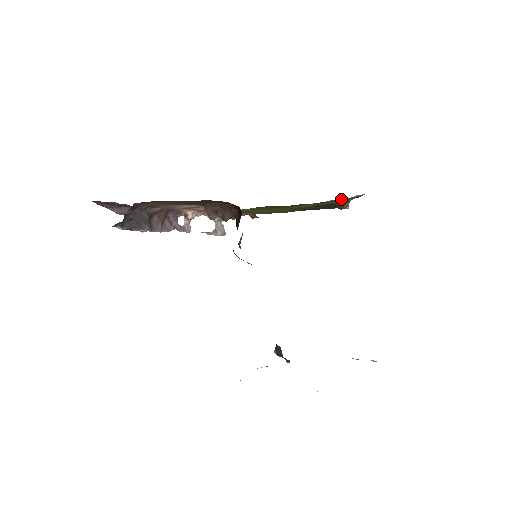
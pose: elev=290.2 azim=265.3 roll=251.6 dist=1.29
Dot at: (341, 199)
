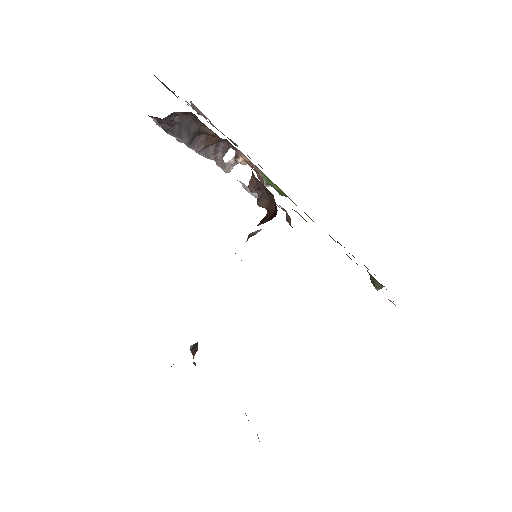
Dot at: occluded
